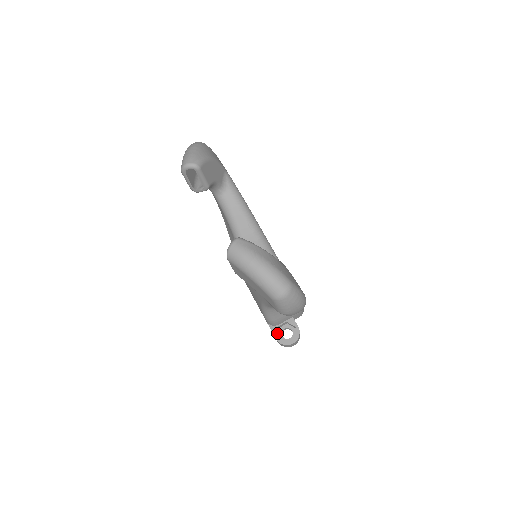
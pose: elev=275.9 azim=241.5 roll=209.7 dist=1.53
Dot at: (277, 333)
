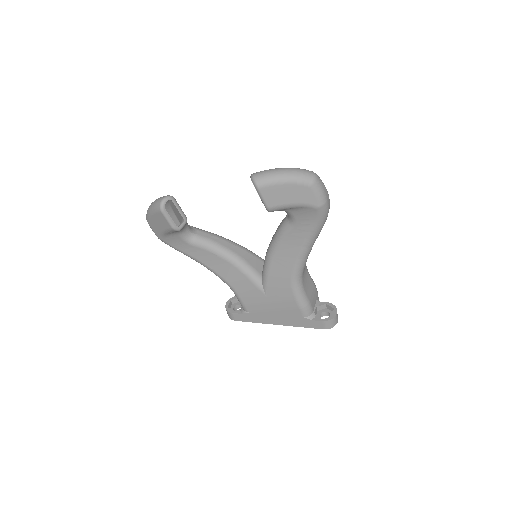
Dot at: (319, 318)
